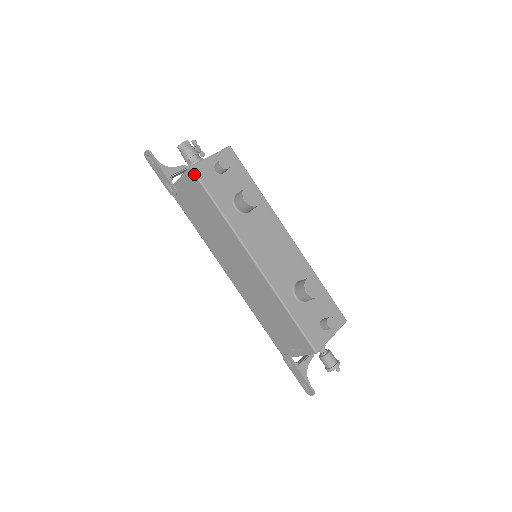
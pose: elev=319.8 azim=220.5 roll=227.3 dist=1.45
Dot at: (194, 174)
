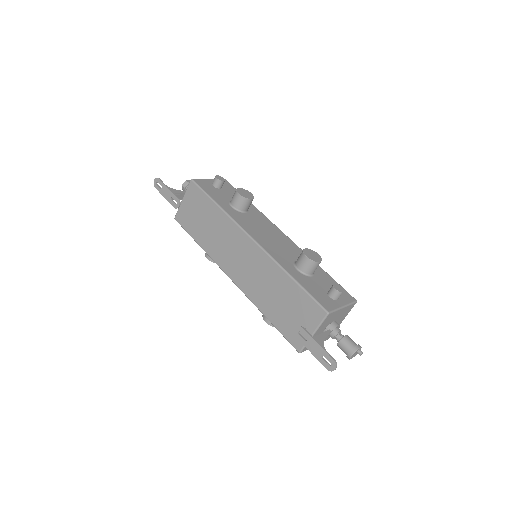
Dot at: (195, 183)
